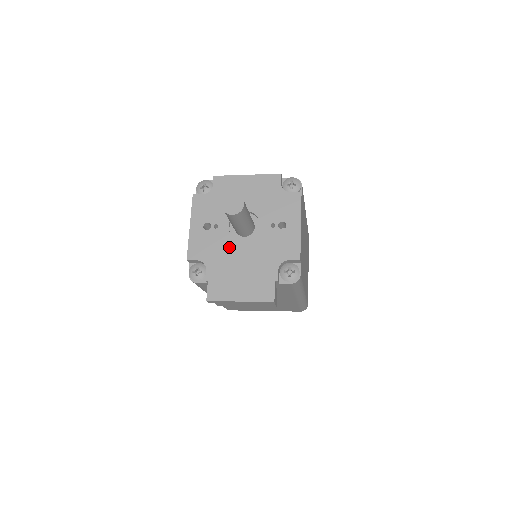
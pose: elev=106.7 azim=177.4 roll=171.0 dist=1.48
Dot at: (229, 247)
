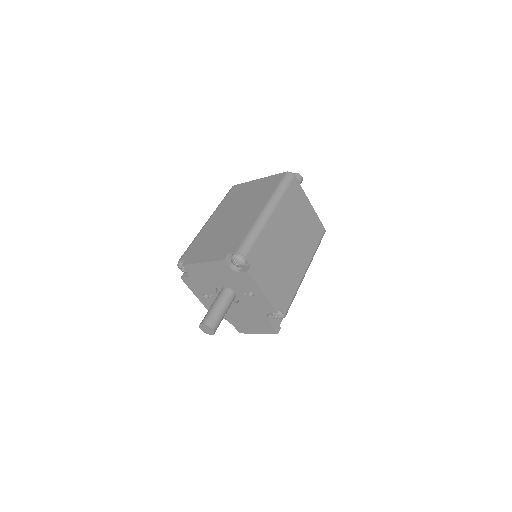
Dot at: occluded
